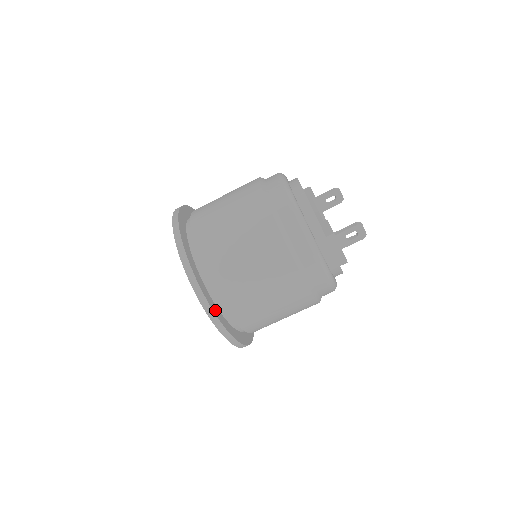
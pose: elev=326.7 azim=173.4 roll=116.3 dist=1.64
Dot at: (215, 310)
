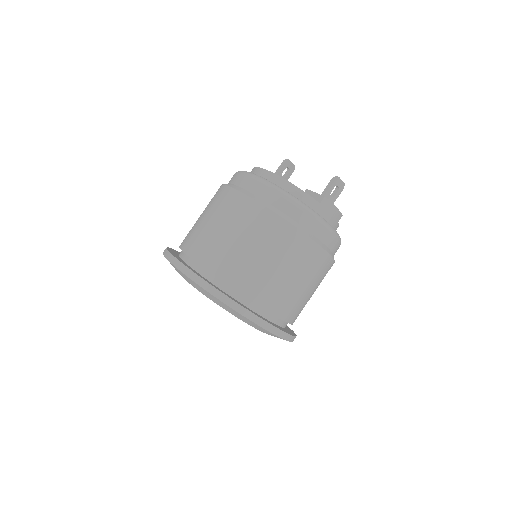
Dot at: (267, 321)
